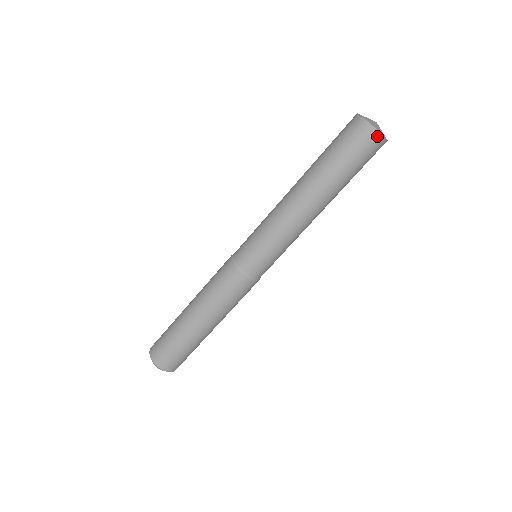
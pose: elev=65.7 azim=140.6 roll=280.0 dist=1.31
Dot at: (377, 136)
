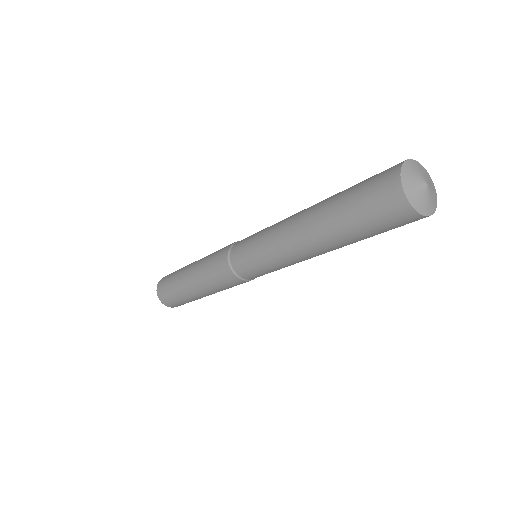
Dot at: occluded
